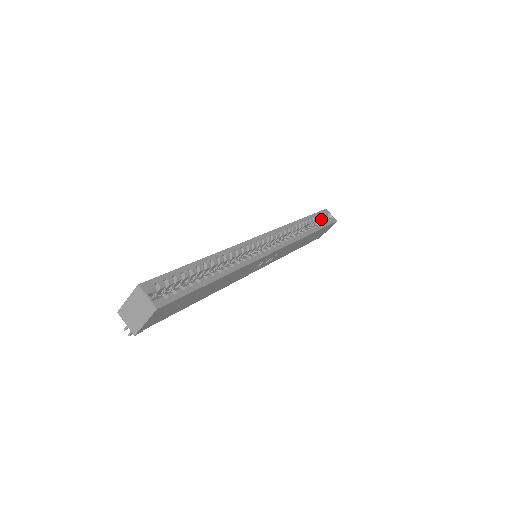
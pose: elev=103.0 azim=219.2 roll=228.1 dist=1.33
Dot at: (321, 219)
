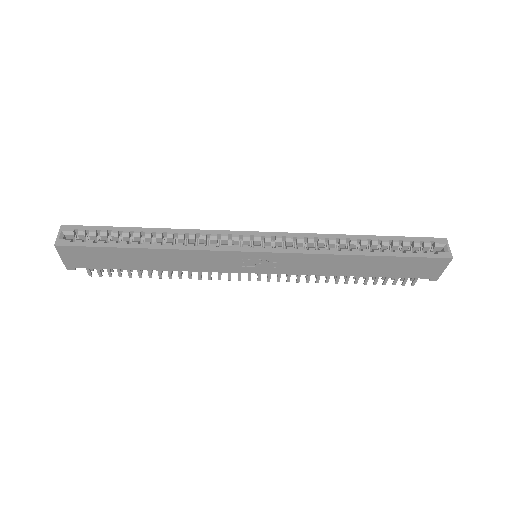
Dot at: (424, 249)
